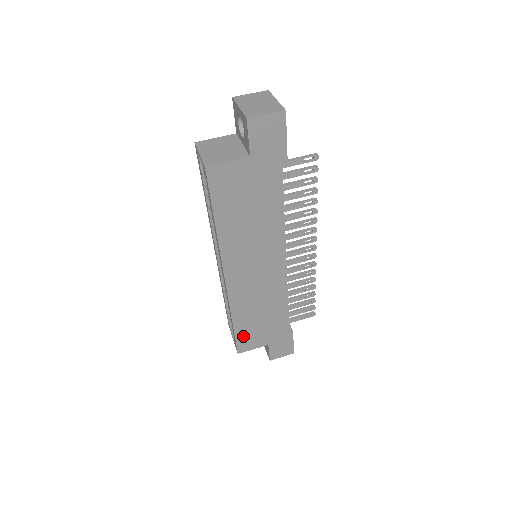
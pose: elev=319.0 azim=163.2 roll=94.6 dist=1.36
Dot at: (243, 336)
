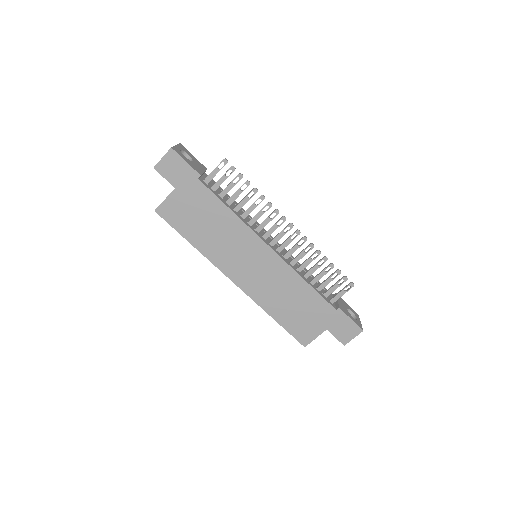
Dot at: (294, 328)
